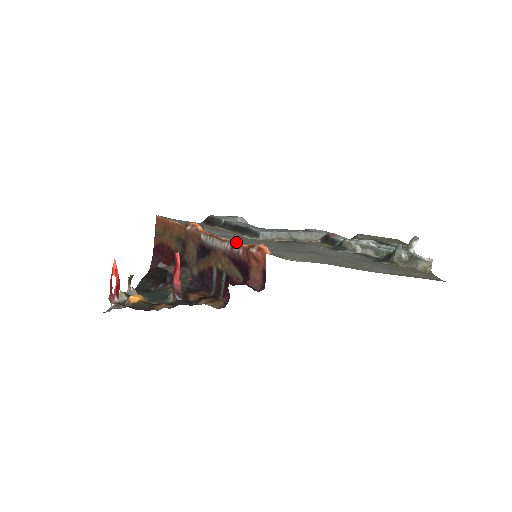
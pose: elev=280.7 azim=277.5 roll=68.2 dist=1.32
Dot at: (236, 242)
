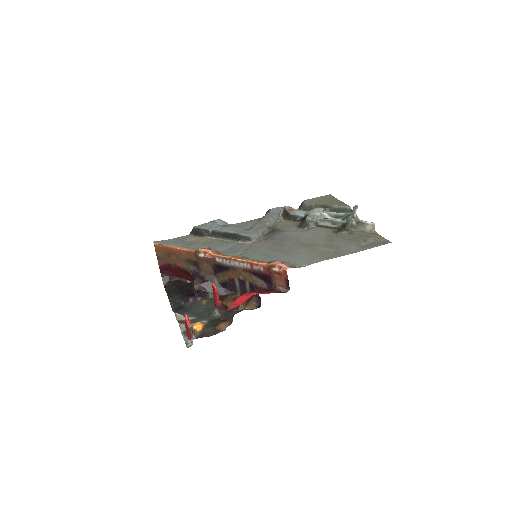
Dot at: (254, 262)
